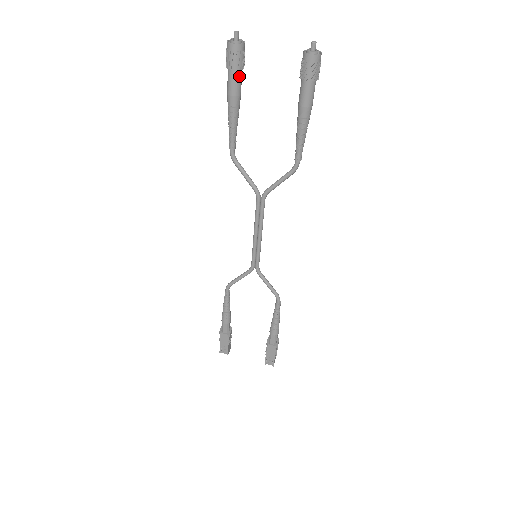
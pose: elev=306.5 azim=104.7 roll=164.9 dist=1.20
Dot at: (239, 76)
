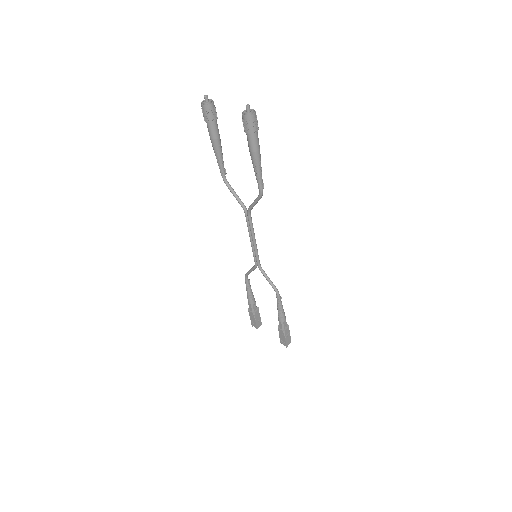
Dot at: (213, 126)
